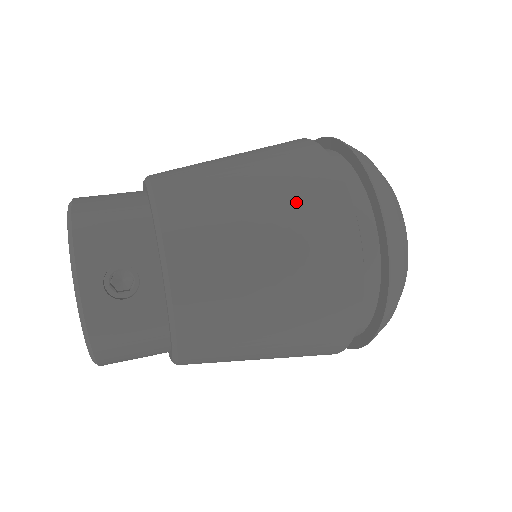
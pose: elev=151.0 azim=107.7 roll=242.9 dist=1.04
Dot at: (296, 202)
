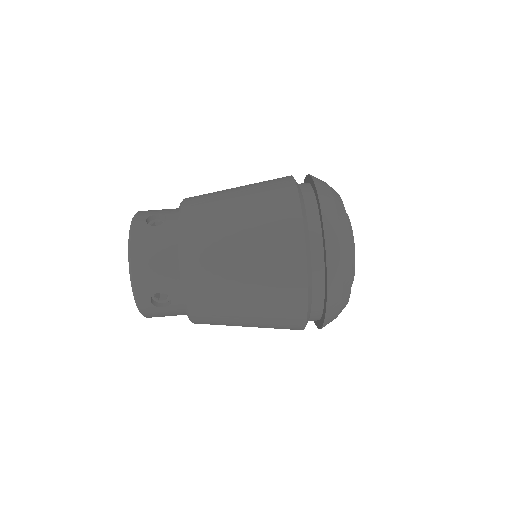
Dot at: (270, 278)
